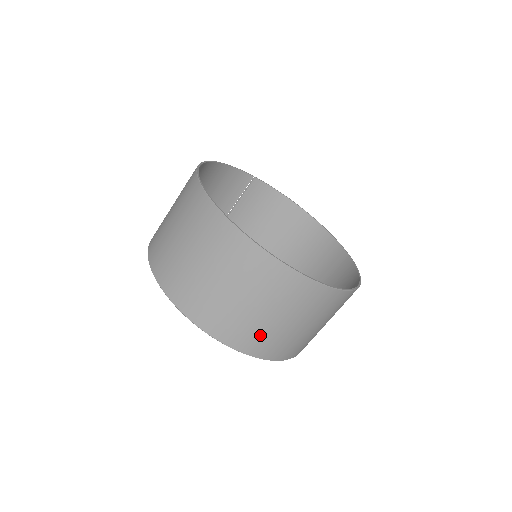
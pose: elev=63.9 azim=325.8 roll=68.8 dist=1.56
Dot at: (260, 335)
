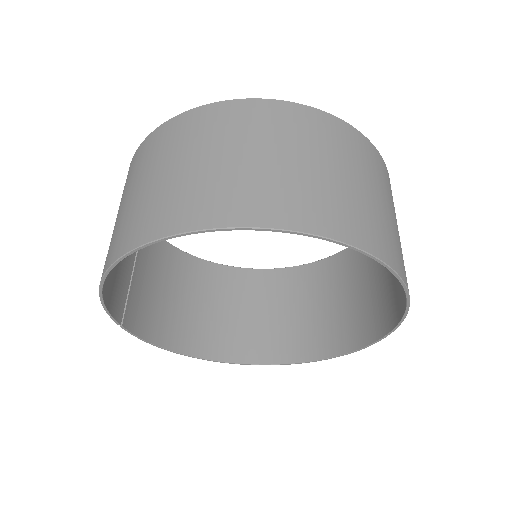
Dot at: (402, 257)
